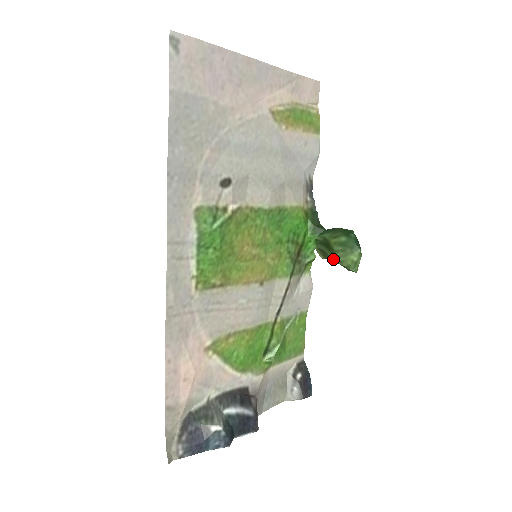
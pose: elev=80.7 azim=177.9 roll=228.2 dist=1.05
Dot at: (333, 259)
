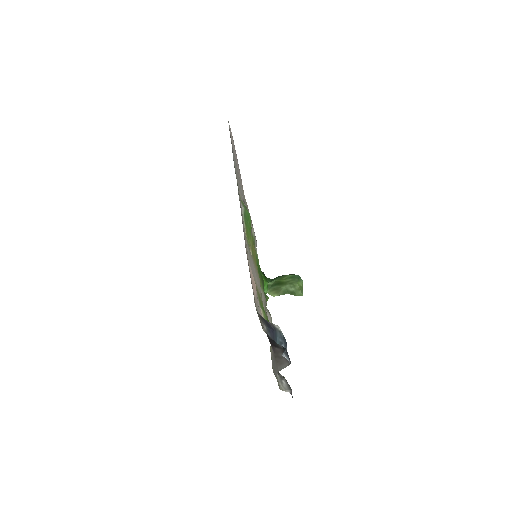
Dot at: (288, 286)
